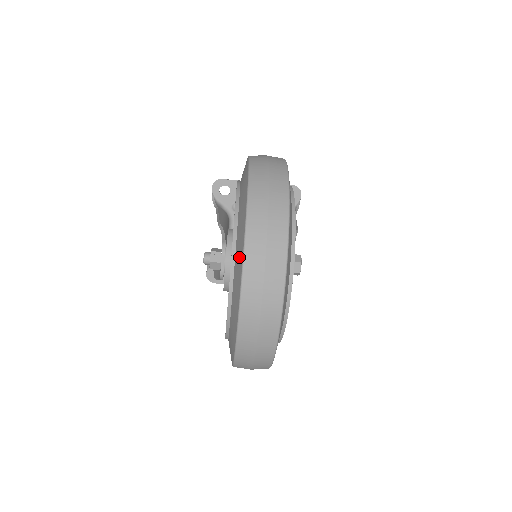
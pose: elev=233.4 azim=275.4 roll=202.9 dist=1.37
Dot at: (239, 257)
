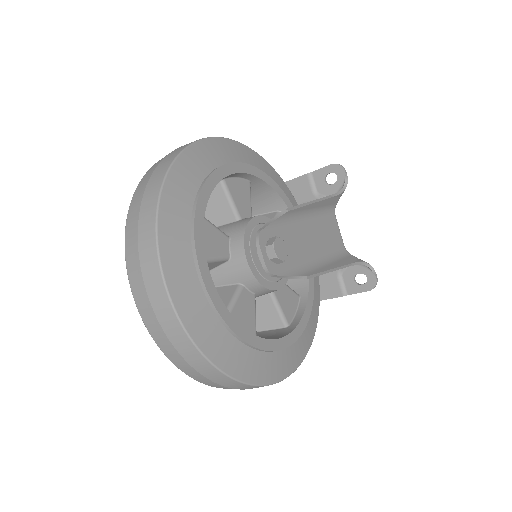
Dot at: occluded
